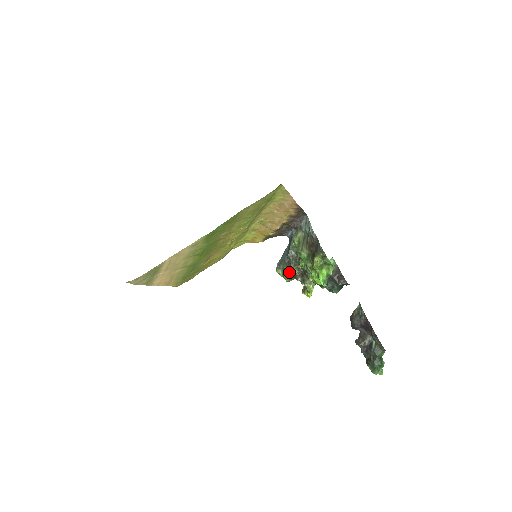
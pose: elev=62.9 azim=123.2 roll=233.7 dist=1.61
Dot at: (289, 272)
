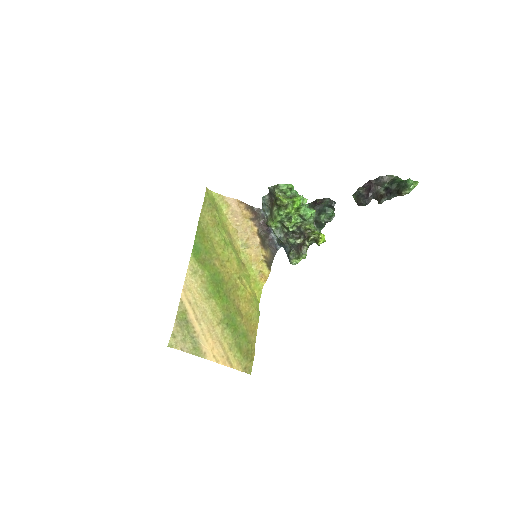
Dot at: (297, 250)
